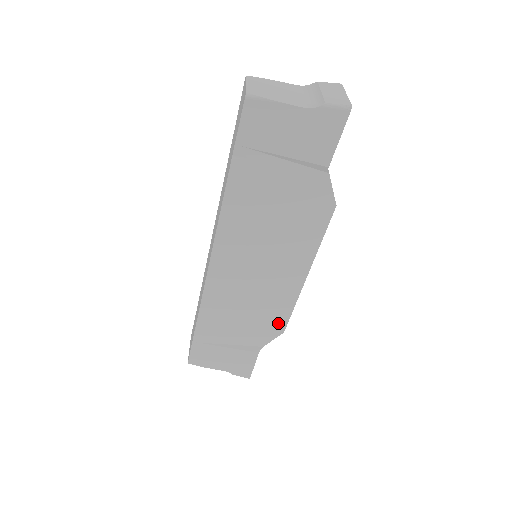
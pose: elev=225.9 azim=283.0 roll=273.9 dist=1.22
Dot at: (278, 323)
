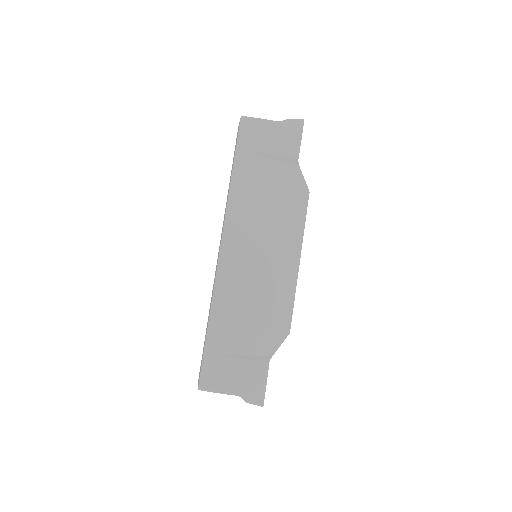
Dot at: (283, 320)
